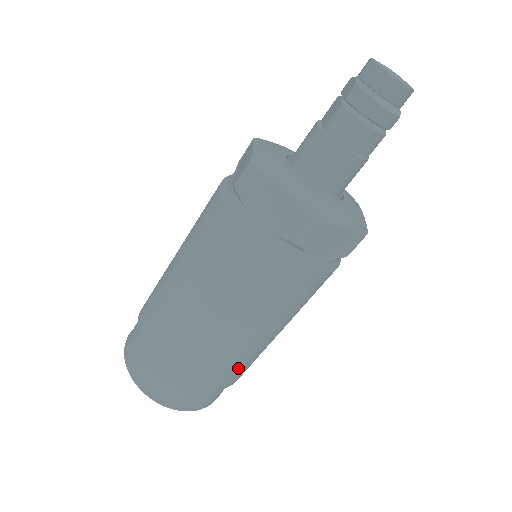
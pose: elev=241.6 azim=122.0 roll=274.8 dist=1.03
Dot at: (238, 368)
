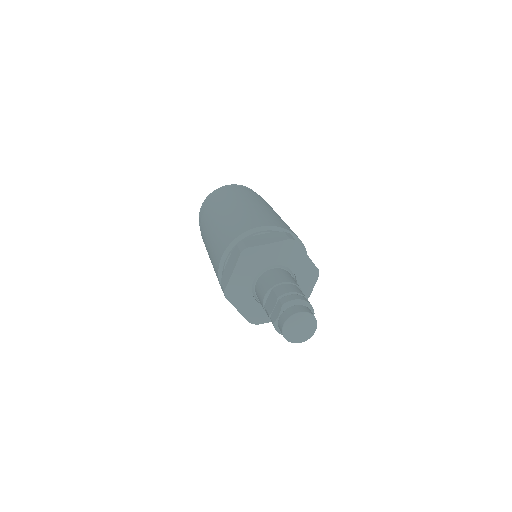
Dot at: occluded
